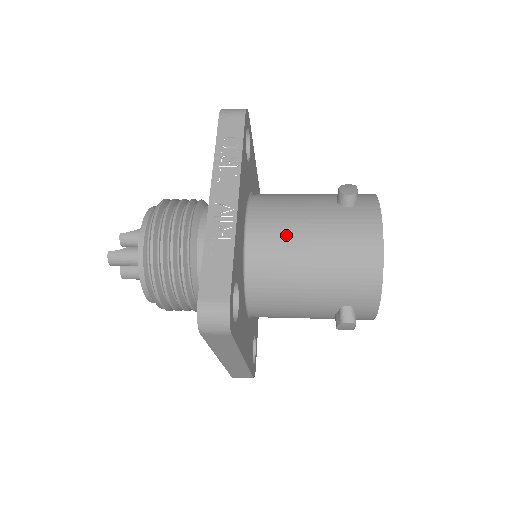
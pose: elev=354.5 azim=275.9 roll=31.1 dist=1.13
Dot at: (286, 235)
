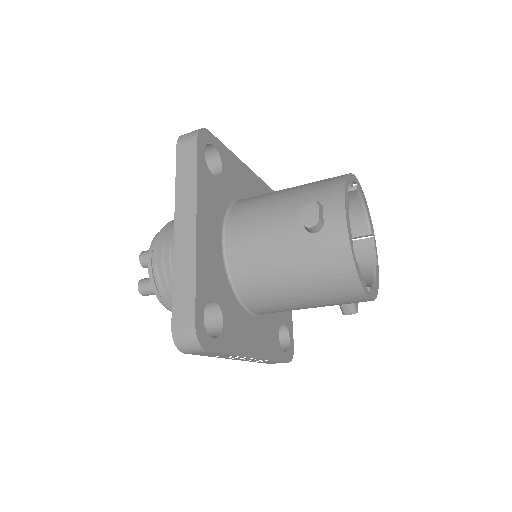
Dot at: occluded
